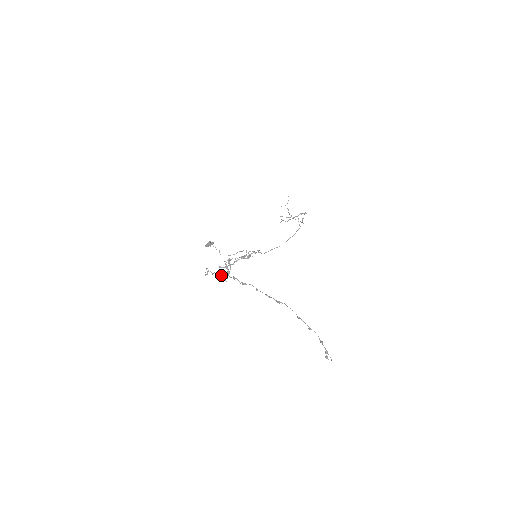
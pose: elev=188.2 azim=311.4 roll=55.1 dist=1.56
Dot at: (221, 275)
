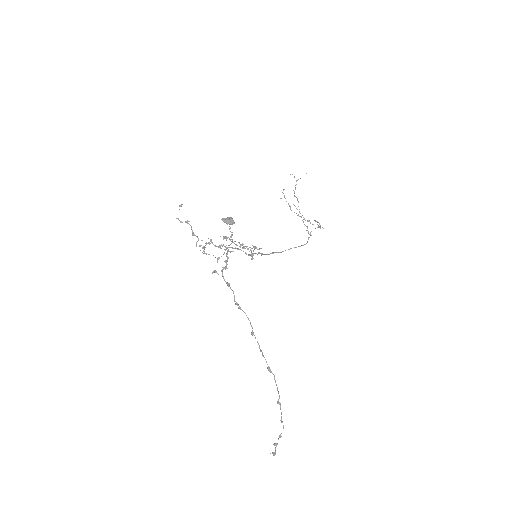
Dot at: occluded
